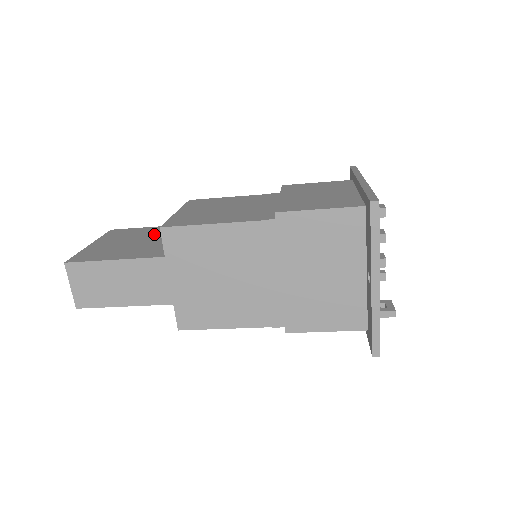
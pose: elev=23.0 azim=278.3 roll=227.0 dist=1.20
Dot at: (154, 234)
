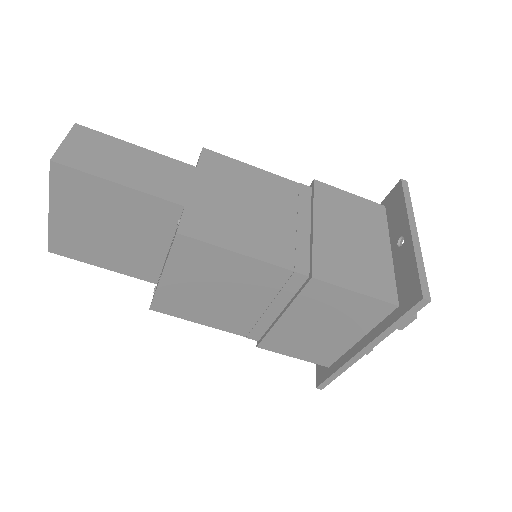
Dot at: occluded
